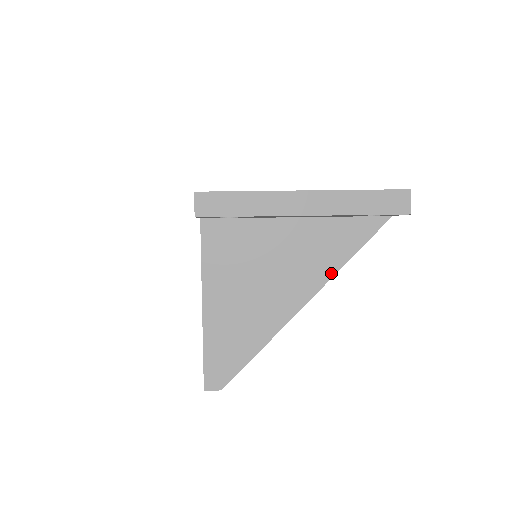
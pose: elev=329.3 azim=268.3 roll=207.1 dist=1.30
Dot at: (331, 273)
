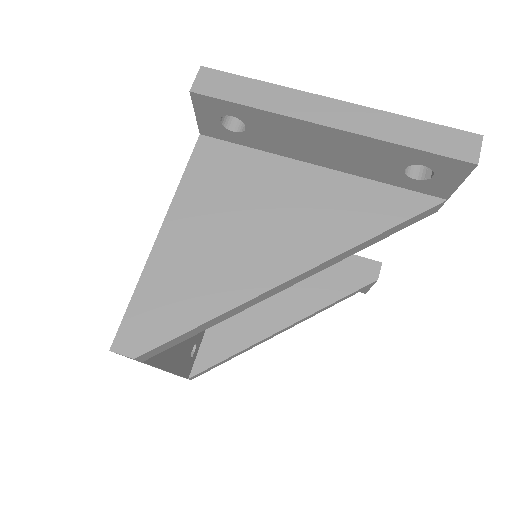
Dot at: (345, 246)
